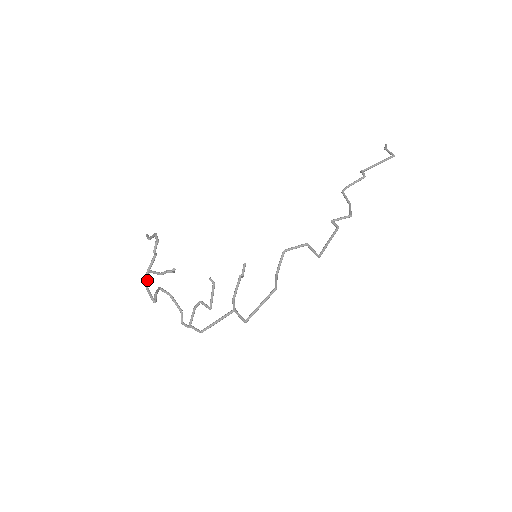
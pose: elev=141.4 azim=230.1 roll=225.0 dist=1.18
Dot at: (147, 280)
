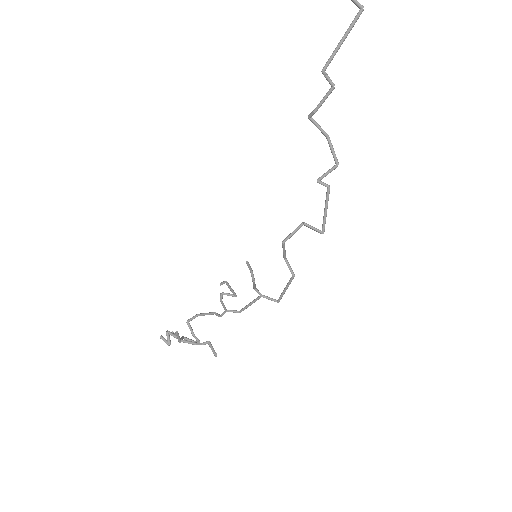
Dot at: occluded
